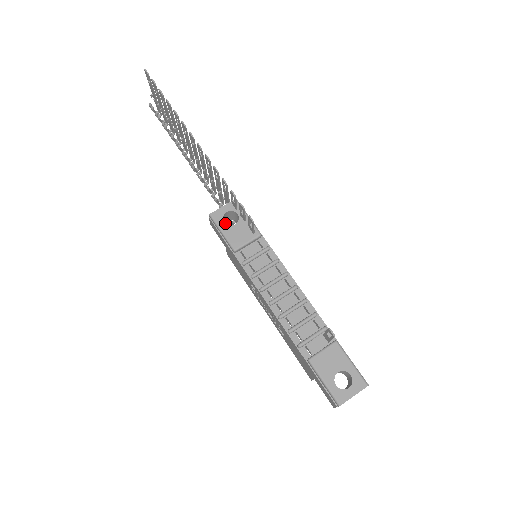
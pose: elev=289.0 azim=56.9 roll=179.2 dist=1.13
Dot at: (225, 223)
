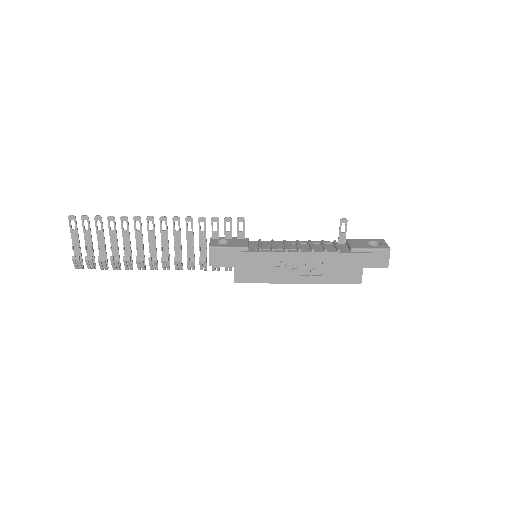
Dot at: occluded
